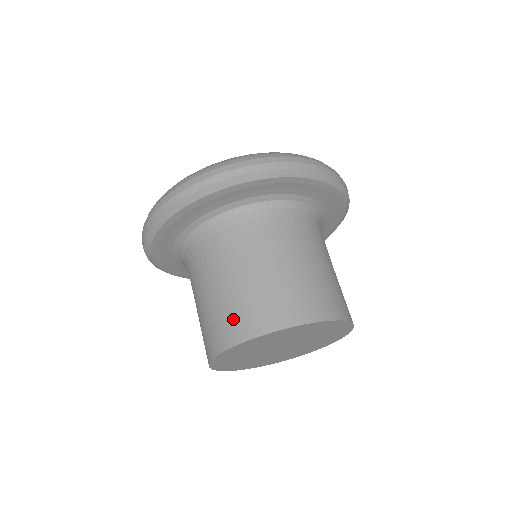
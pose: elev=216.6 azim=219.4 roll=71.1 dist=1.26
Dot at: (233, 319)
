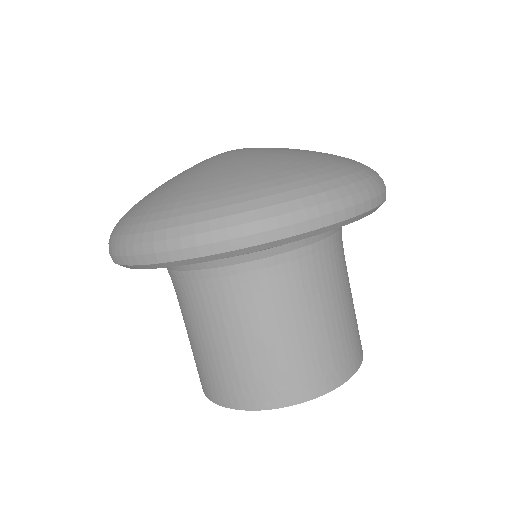
Dot at: (265, 382)
